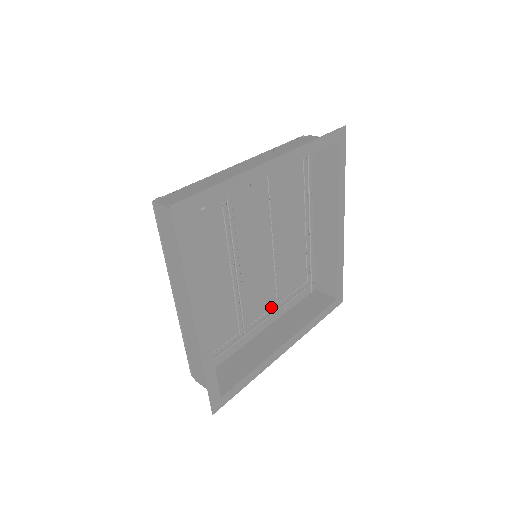
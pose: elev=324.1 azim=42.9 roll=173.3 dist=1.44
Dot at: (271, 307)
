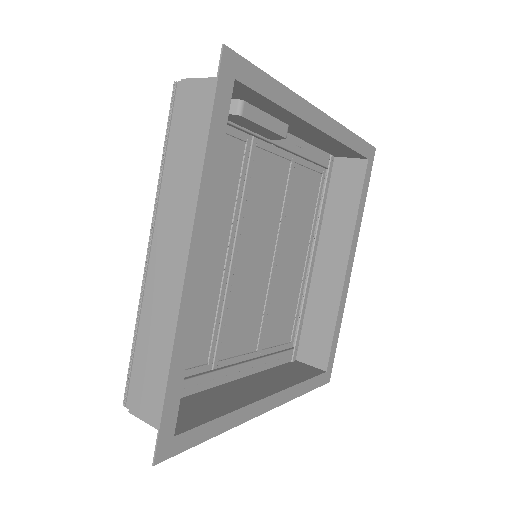
Dot at: (249, 351)
